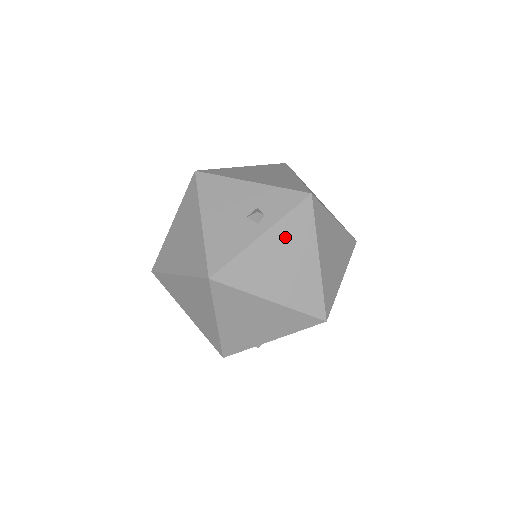
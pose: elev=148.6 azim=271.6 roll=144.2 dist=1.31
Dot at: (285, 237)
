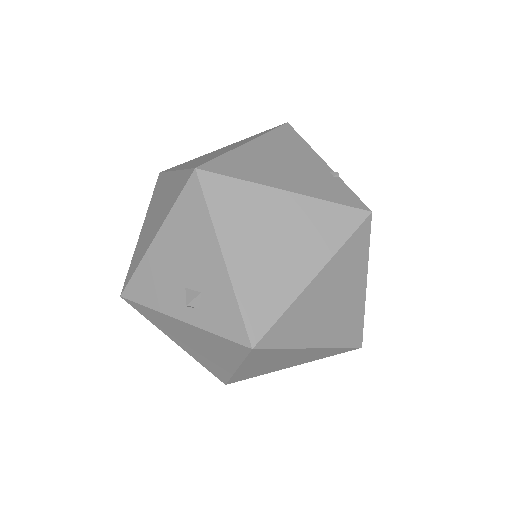
Dot at: (206, 339)
